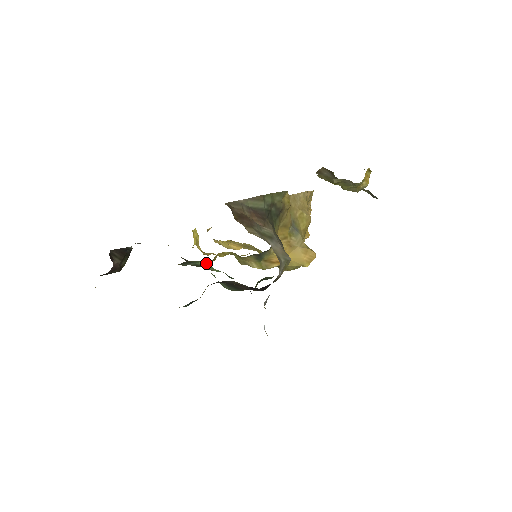
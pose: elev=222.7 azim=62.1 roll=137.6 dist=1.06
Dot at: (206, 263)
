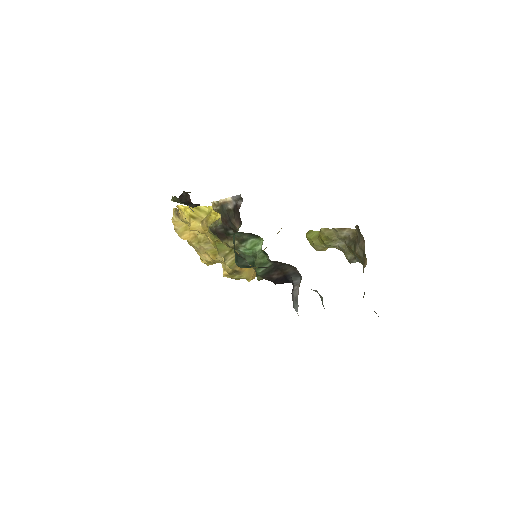
Dot at: (260, 243)
